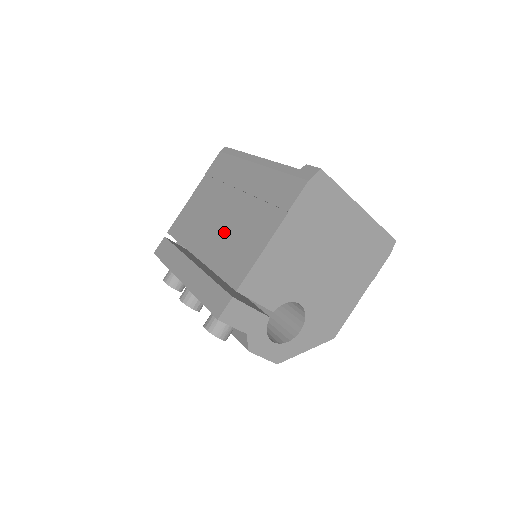
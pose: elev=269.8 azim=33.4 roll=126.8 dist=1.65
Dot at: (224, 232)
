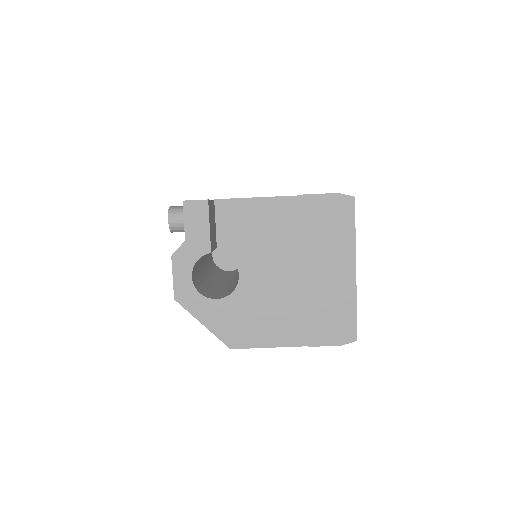
Dot at: occluded
